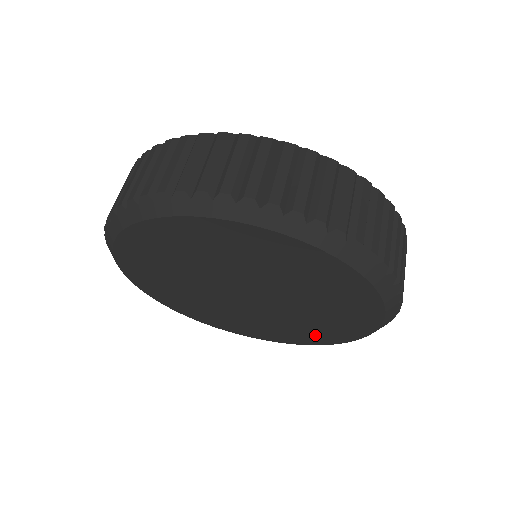
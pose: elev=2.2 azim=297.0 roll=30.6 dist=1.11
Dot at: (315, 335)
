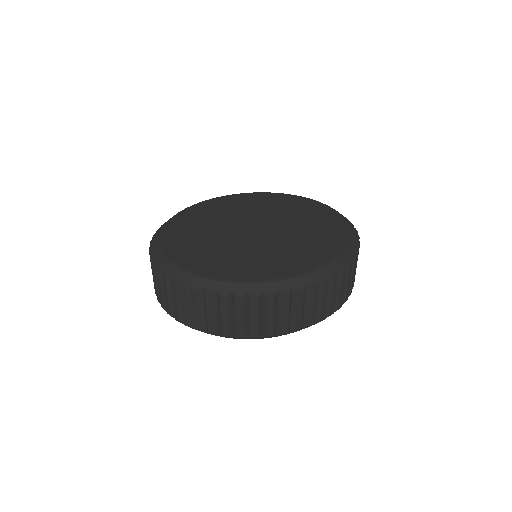
Dot at: occluded
